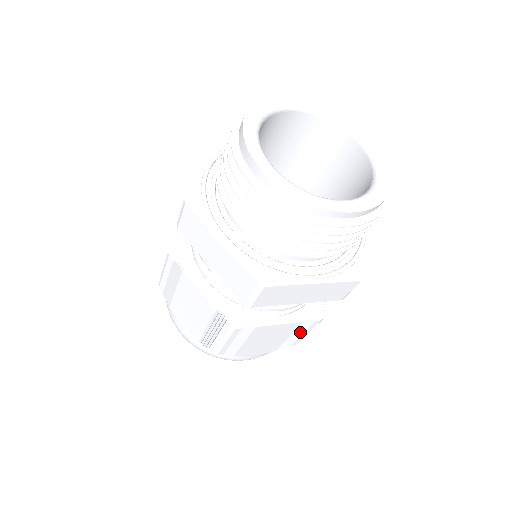
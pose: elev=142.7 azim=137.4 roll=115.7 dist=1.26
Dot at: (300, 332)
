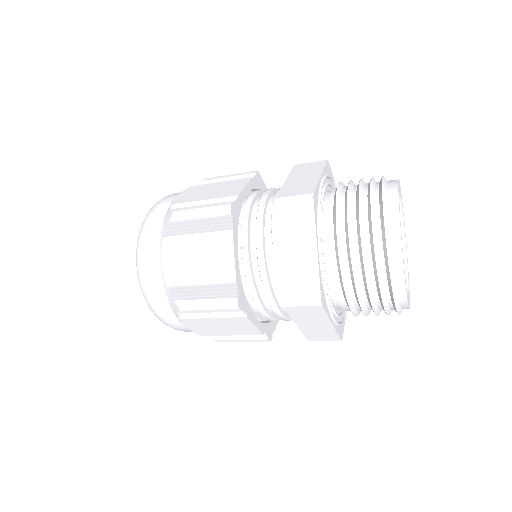
Dot at: (243, 338)
